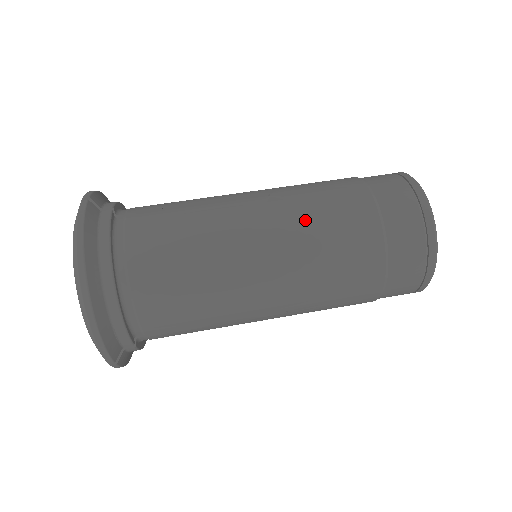
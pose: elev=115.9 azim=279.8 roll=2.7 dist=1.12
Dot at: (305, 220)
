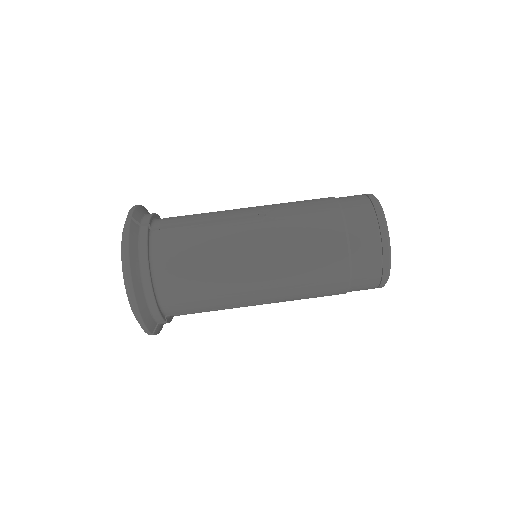
Dot at: (290, 239)
